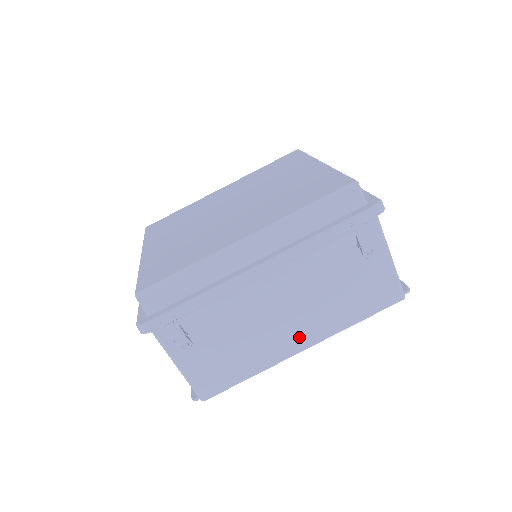
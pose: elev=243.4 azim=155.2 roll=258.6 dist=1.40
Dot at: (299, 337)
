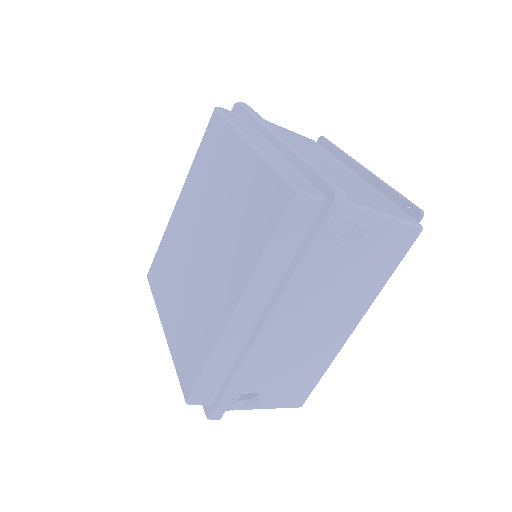
Dot at: (344, 325)
